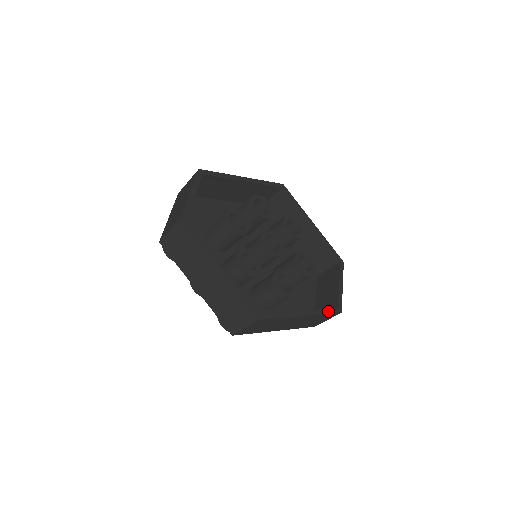
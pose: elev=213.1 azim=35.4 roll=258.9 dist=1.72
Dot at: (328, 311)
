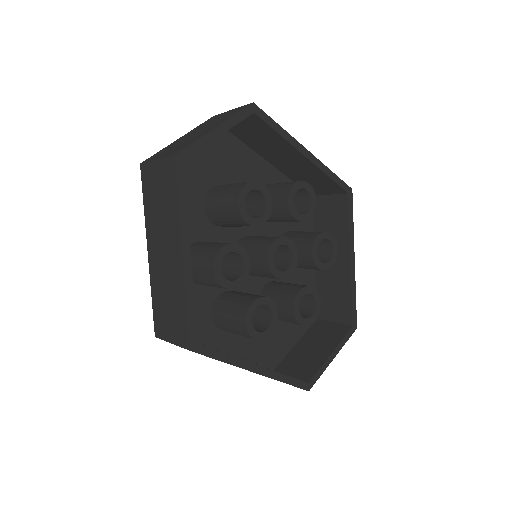
Dot at: (293, 381)
